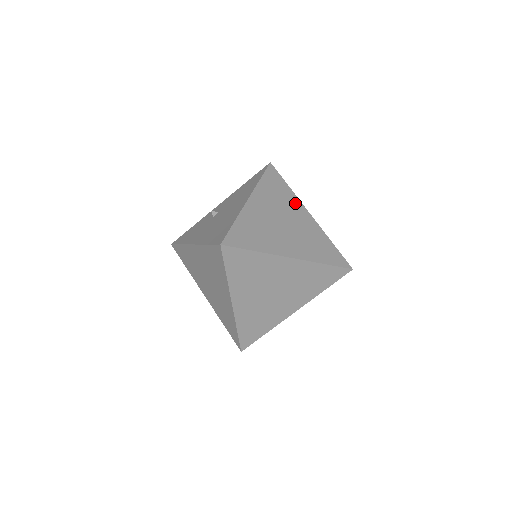
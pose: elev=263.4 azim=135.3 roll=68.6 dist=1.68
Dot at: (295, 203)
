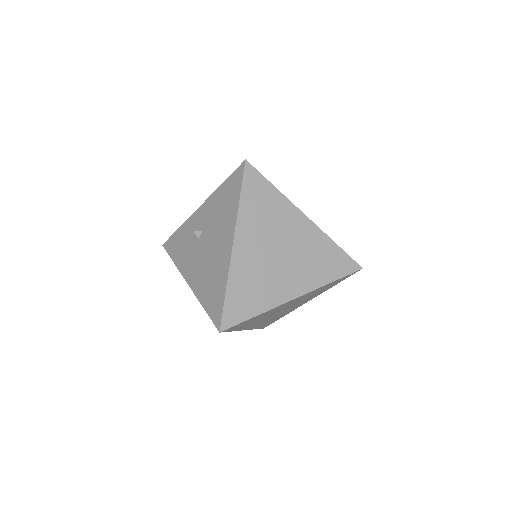
Dot at: (287, 211)
